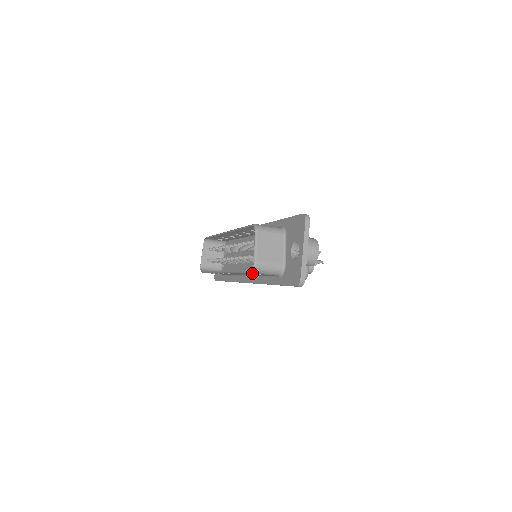
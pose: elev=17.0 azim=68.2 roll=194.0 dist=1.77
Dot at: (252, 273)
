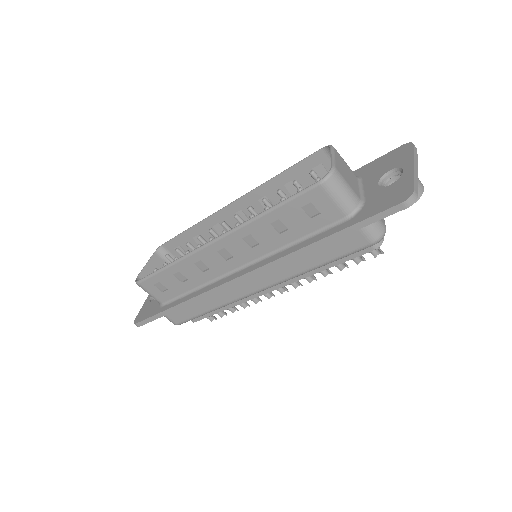
Dot at: (314, 193)
